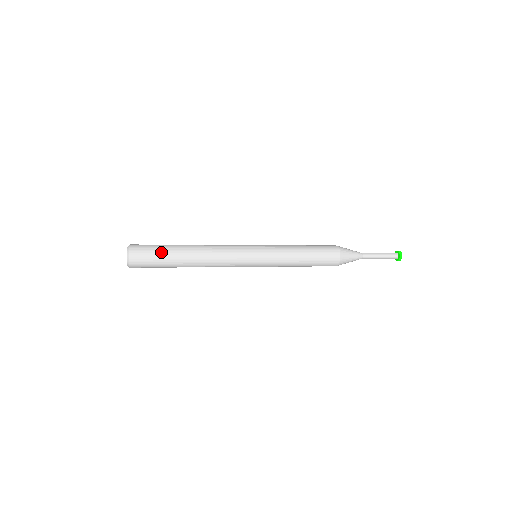
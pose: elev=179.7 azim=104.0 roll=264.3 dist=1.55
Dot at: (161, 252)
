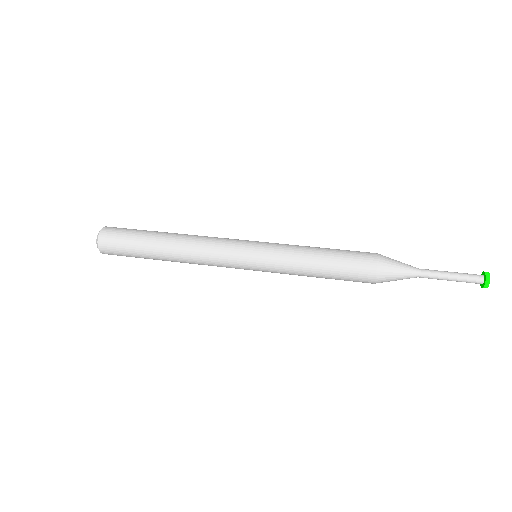
Dot at: (133, 239)
